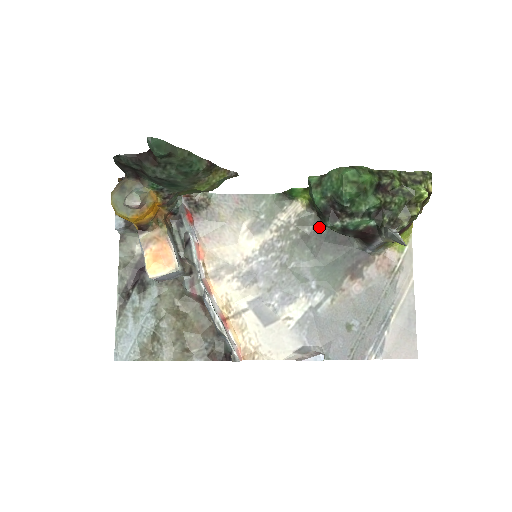
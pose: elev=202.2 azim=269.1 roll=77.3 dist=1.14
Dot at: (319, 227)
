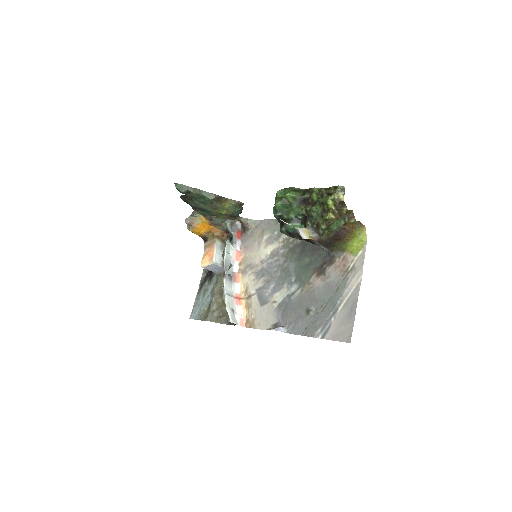
Dot at: occluded
